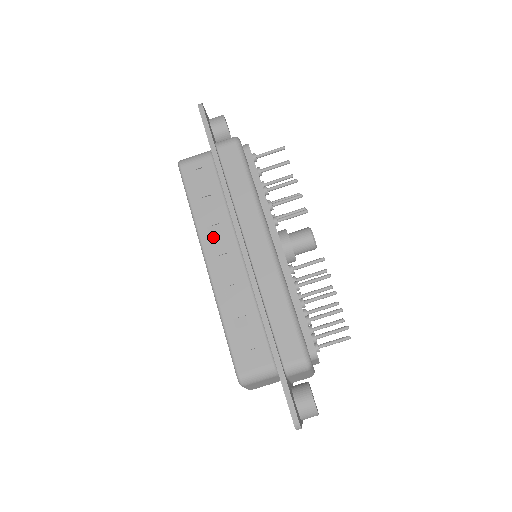
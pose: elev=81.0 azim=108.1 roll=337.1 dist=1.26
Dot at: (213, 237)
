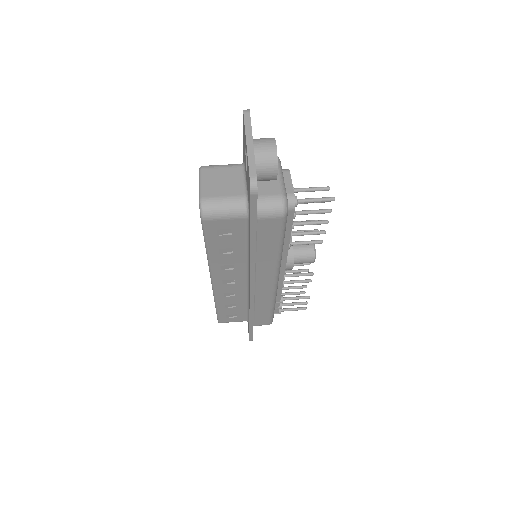
Dot at: occluded
